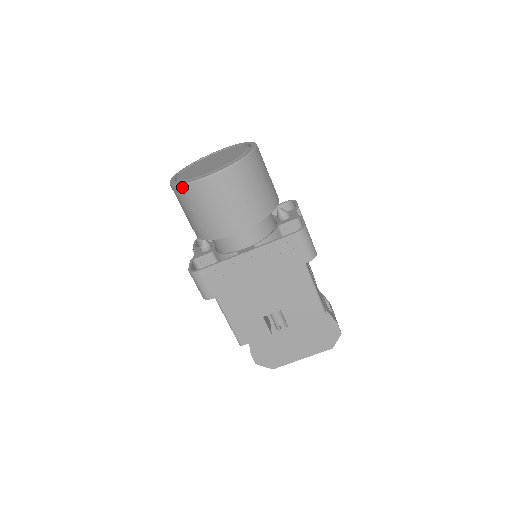
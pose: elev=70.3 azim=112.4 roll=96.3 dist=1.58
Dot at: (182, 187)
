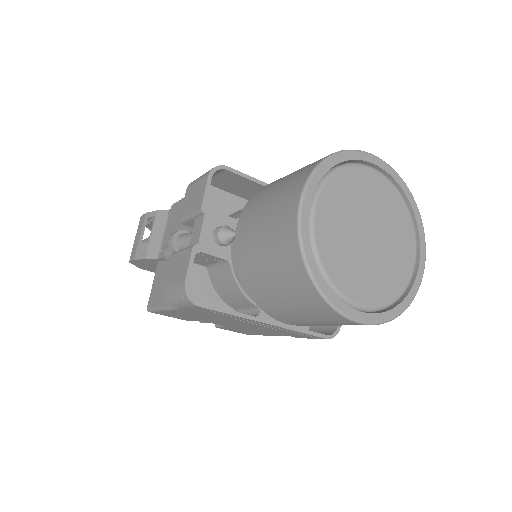
Dot at: (313, 288)
